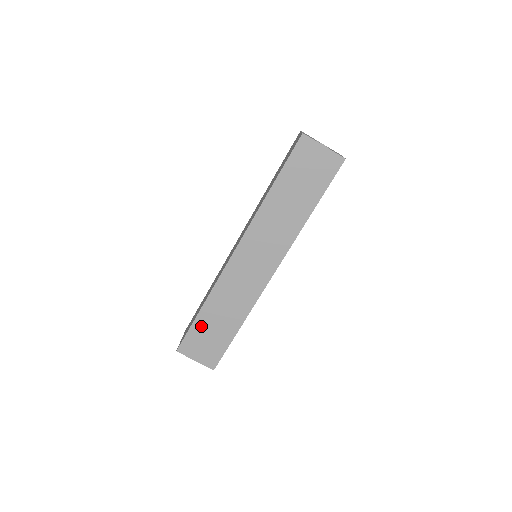
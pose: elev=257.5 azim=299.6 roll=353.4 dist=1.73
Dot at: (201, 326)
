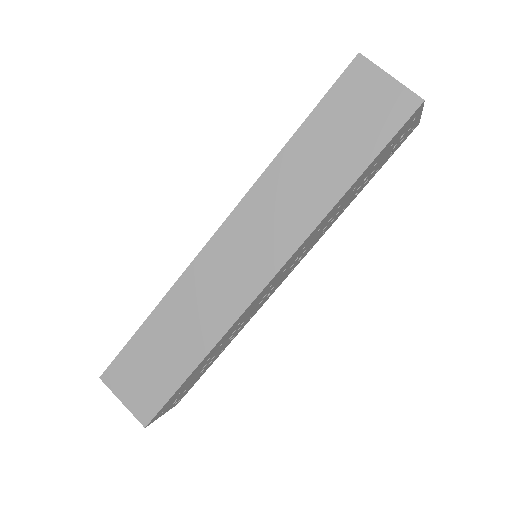
Dot at: (143, 344)
